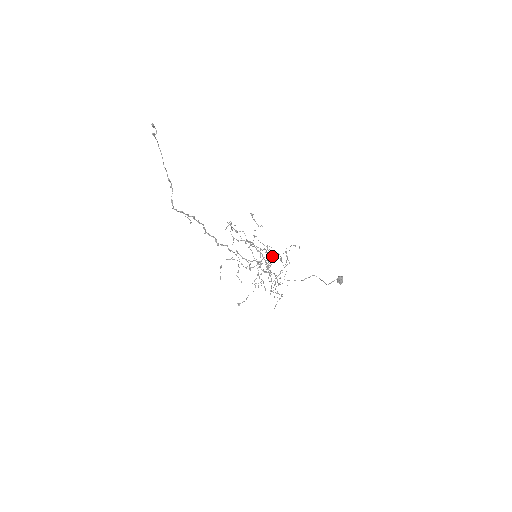
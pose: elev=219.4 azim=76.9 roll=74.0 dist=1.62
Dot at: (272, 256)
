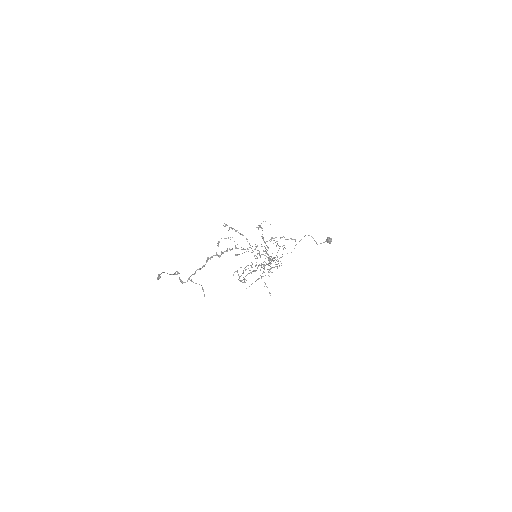
Dot at: occluded
